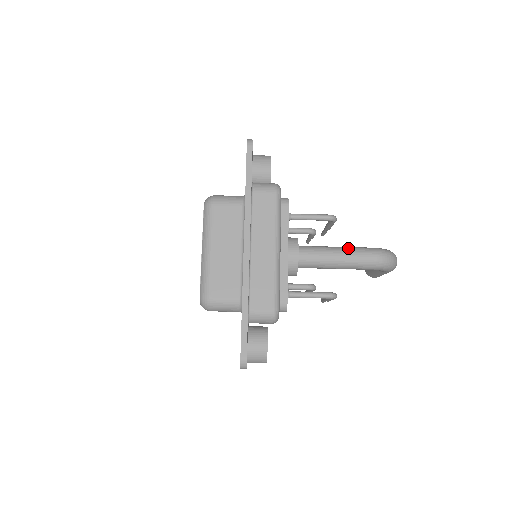
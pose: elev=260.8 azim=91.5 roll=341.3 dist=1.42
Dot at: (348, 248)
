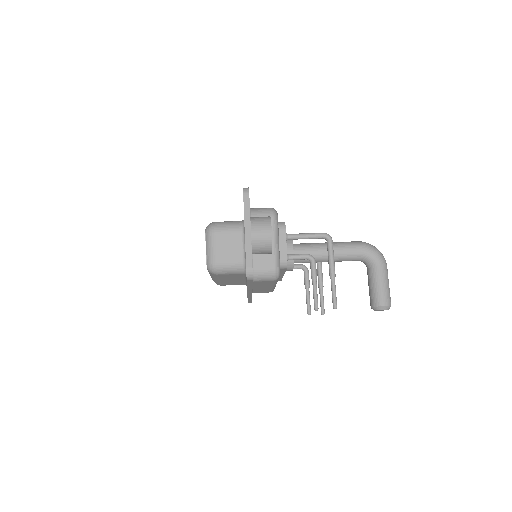
Dot at: occluded
